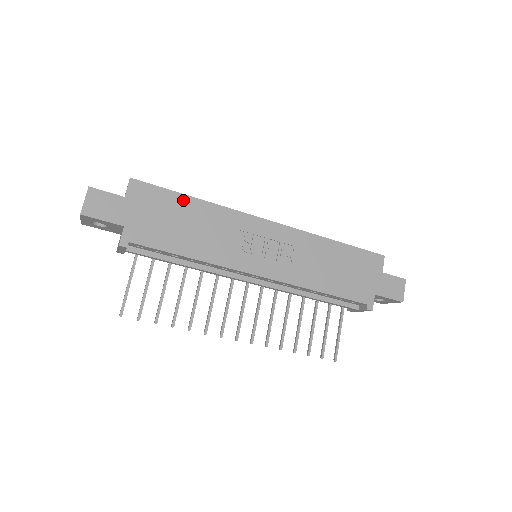
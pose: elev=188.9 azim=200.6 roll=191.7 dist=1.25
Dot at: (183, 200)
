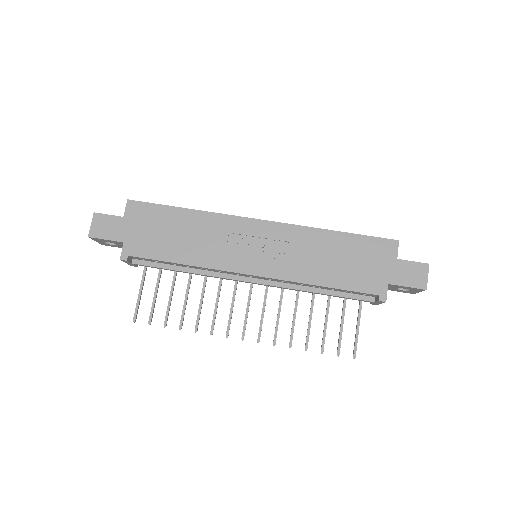
Dot at: (174, 212)
